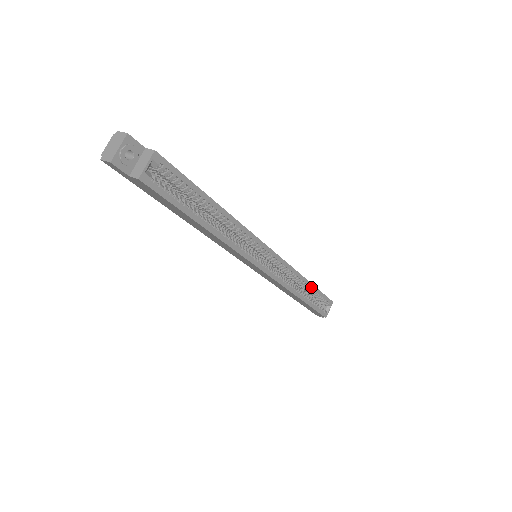
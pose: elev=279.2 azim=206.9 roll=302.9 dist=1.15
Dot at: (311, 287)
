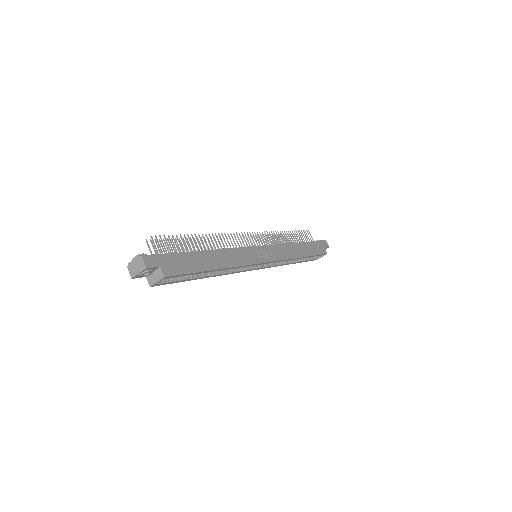
Dot at: occluded
